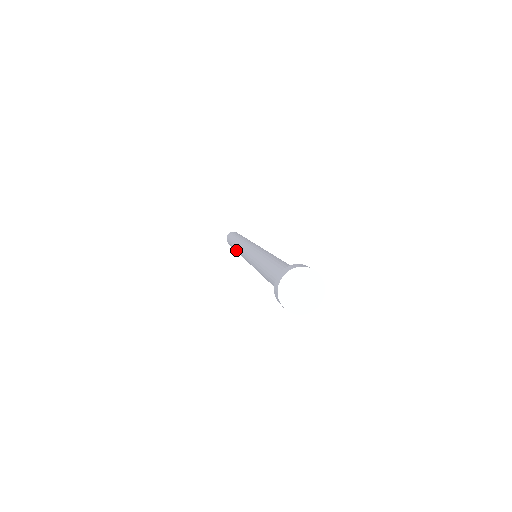
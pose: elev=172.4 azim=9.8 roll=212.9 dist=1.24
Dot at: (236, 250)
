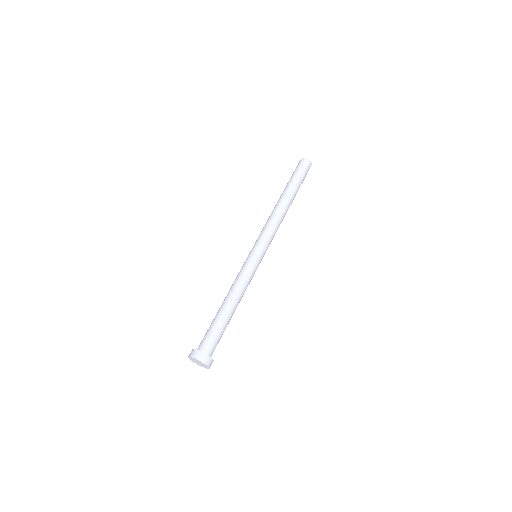
Dot at: (274, 208)
